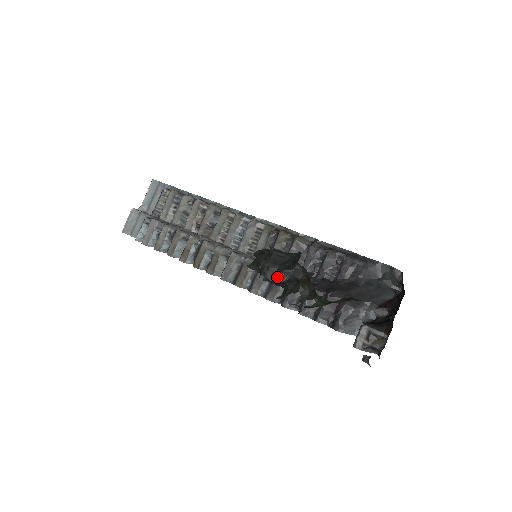
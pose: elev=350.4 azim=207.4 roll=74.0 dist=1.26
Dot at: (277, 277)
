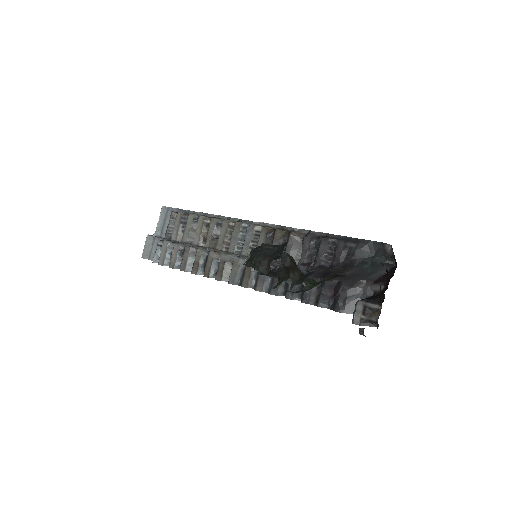
Dot at: (269, 268)
